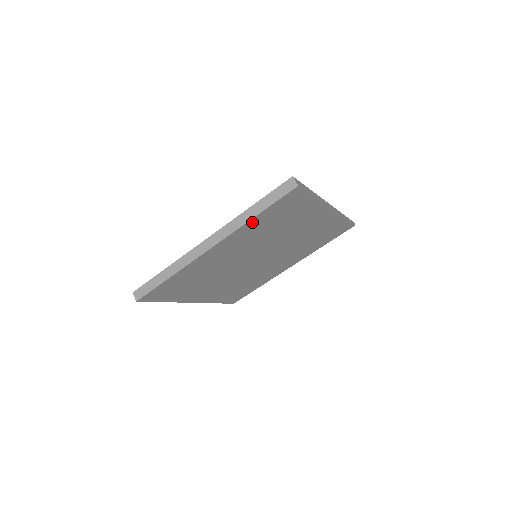
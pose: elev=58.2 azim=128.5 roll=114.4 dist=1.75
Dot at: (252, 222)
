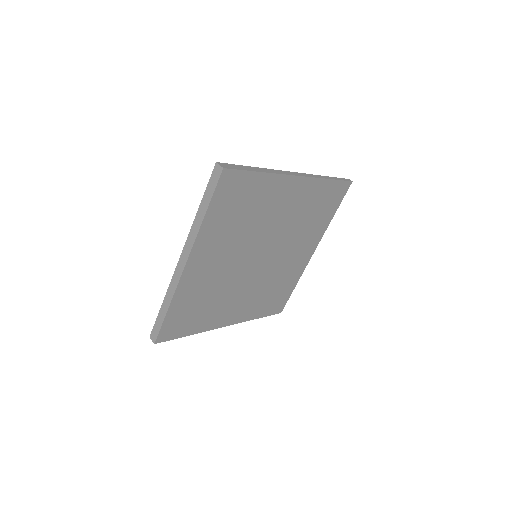
Dot at: (207, 224)
